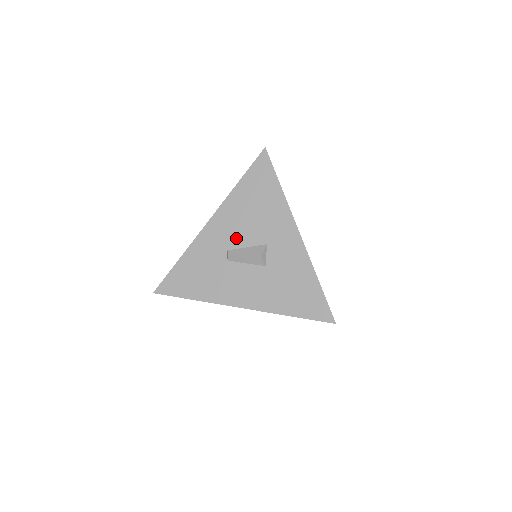
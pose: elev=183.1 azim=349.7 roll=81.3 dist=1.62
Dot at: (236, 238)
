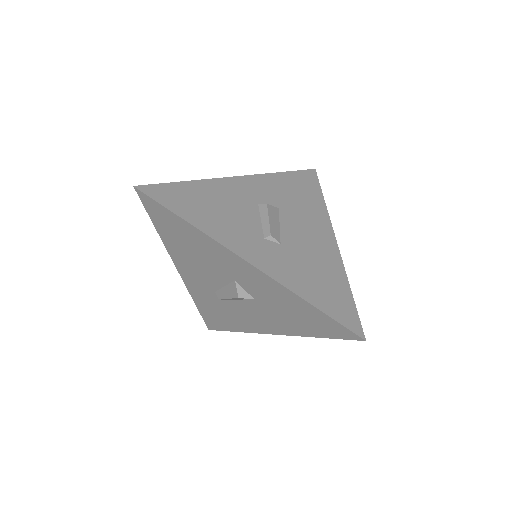
Dot at: (209, 281)
